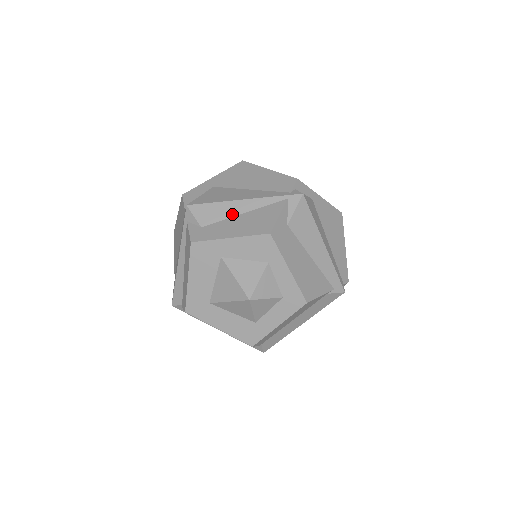
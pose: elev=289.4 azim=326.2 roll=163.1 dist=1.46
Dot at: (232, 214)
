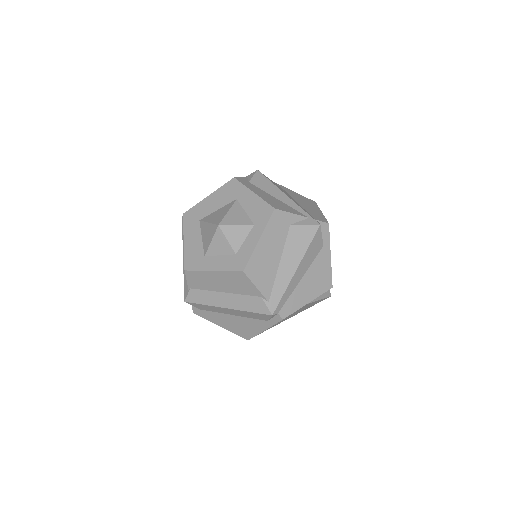
Dot at: (272, 193)
